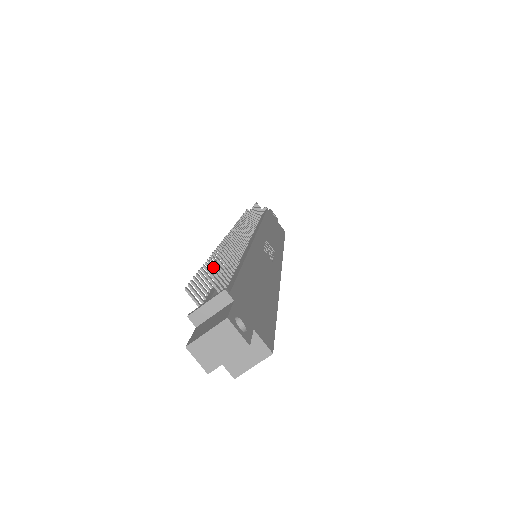
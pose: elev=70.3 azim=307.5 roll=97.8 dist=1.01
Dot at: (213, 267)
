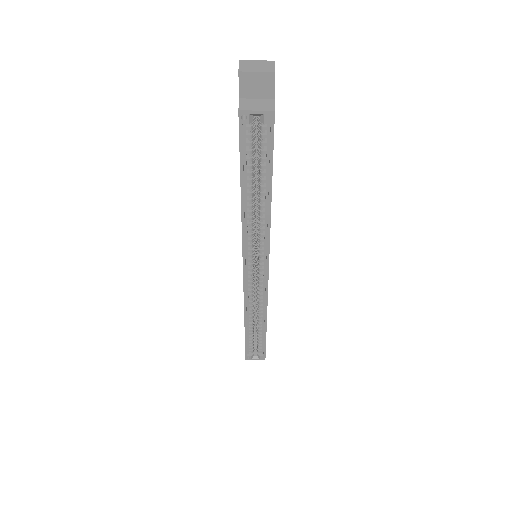
Dot at: occluded
